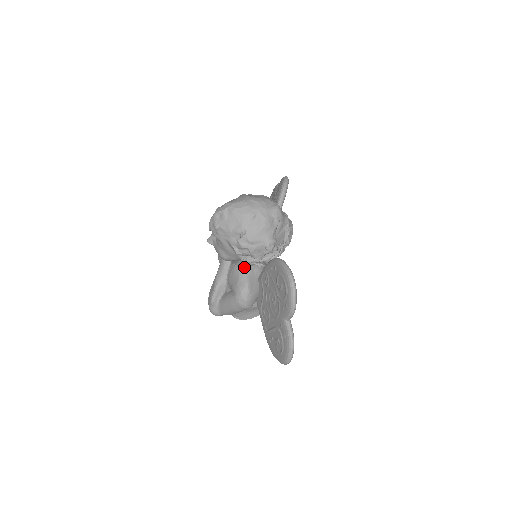
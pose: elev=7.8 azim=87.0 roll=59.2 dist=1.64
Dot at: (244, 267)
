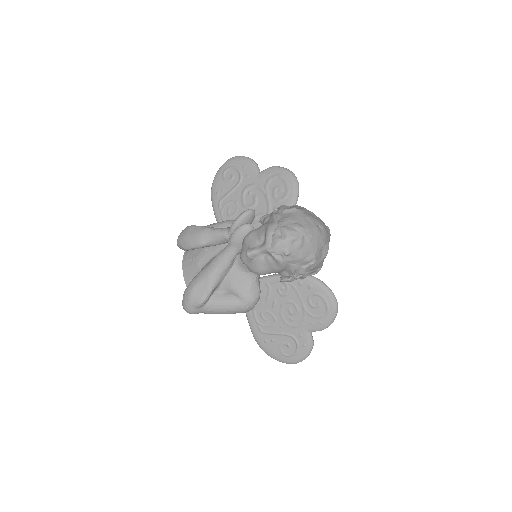
Dot at: occluded
